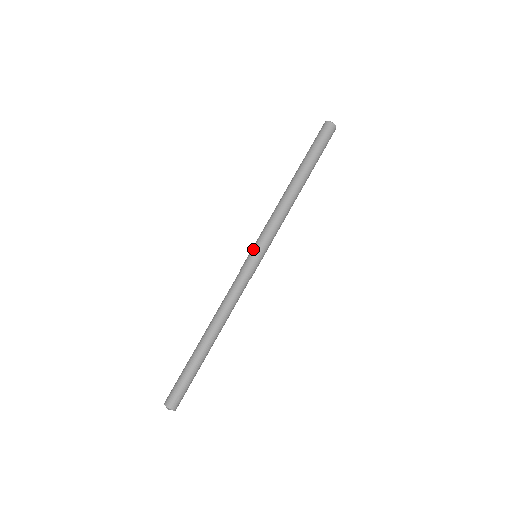
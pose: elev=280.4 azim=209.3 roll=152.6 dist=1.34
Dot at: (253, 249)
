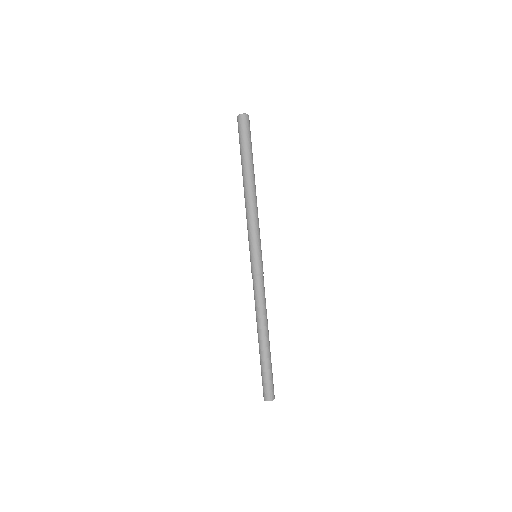
Dot at: occluded
